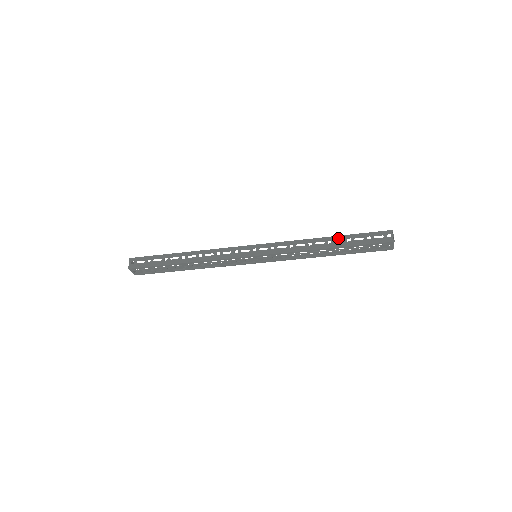
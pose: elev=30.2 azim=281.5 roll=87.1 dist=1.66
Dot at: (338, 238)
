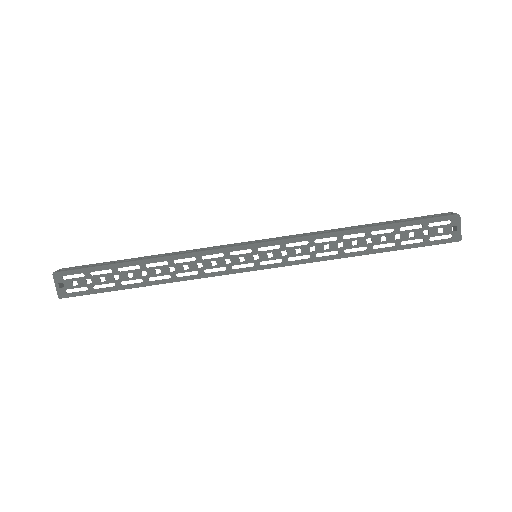
Dot at: (377, 223)
